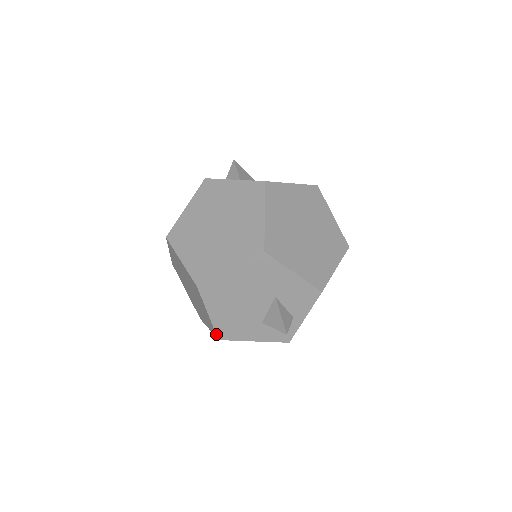
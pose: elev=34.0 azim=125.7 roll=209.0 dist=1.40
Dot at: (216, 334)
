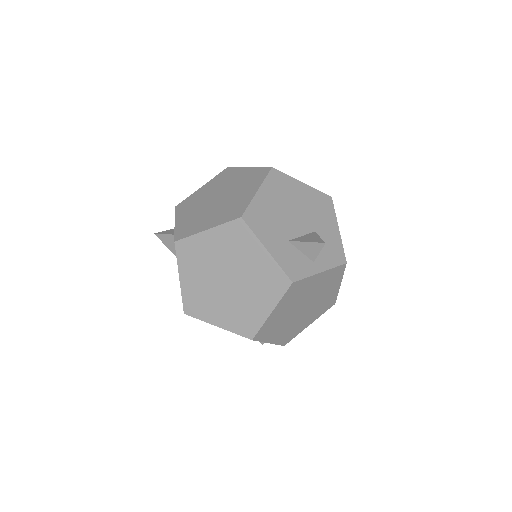
Dot at: (245, 210)
